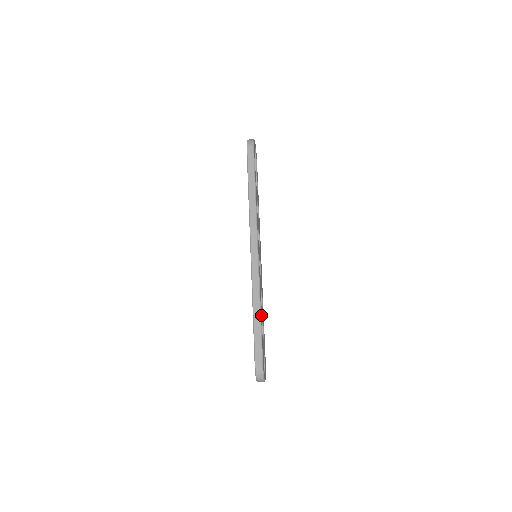
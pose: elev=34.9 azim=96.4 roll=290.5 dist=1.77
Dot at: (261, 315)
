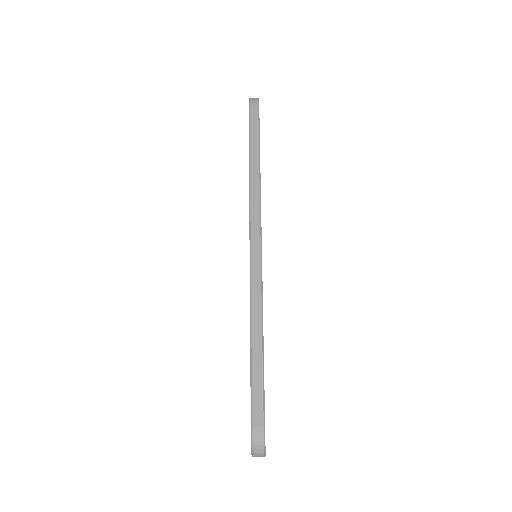
Dot at: (263, 344)
